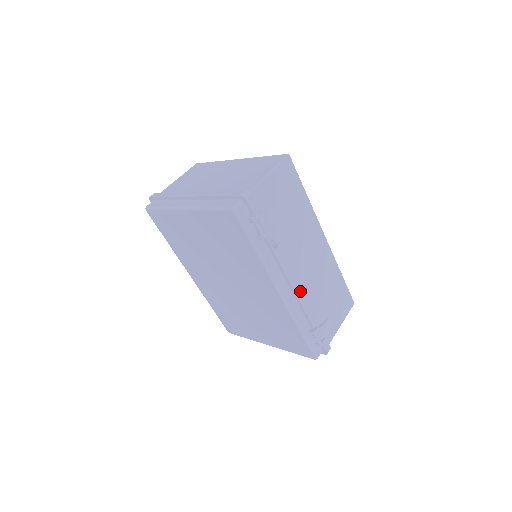
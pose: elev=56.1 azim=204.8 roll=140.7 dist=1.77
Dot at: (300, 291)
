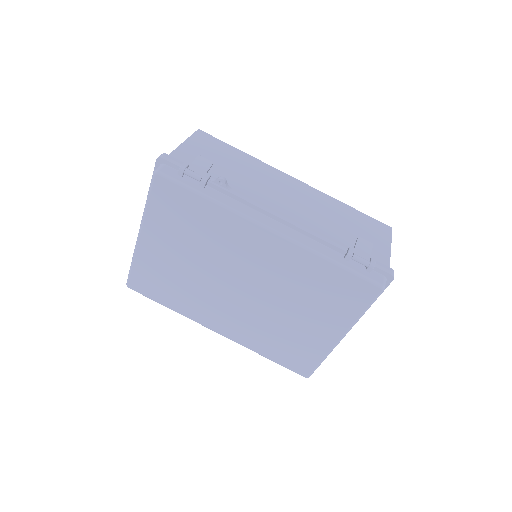
Dot at: (294, 220)
